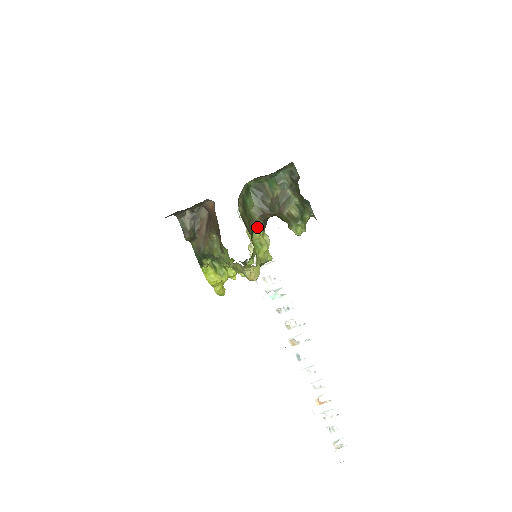
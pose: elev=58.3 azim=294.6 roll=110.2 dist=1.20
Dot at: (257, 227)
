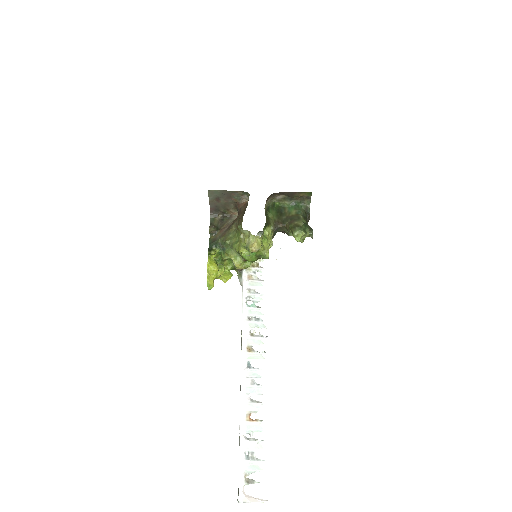
Dot at: (269, 228)
